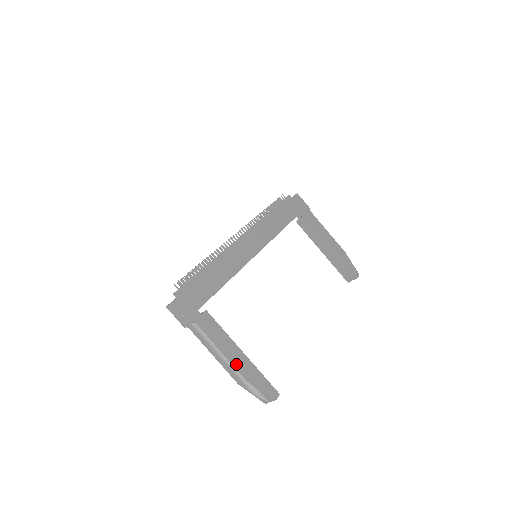
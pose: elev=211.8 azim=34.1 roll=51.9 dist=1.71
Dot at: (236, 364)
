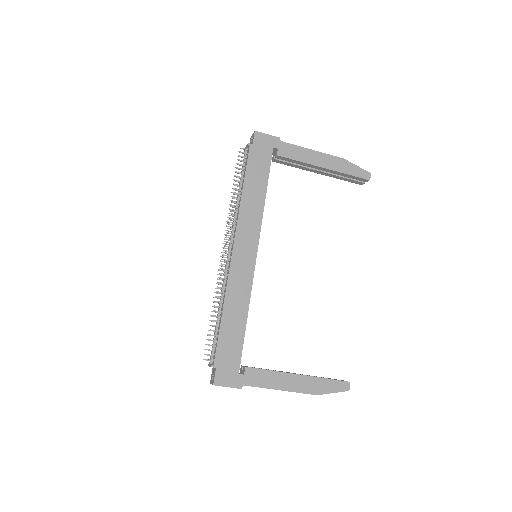
Dot at: (299, 391)
